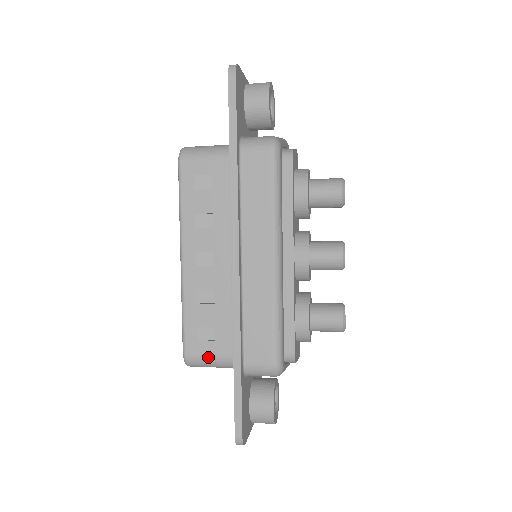
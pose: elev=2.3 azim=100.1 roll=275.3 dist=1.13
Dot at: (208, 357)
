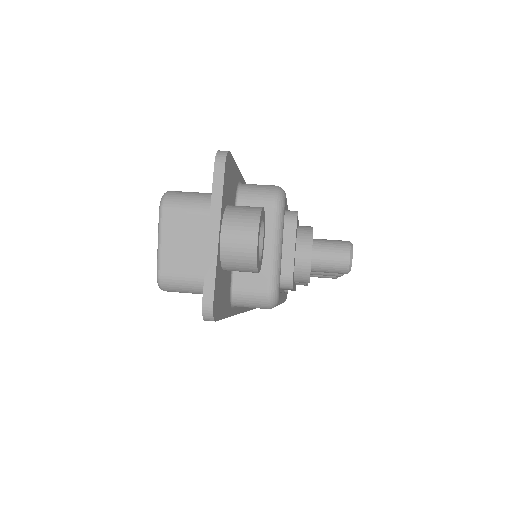
Dot at: occluded
